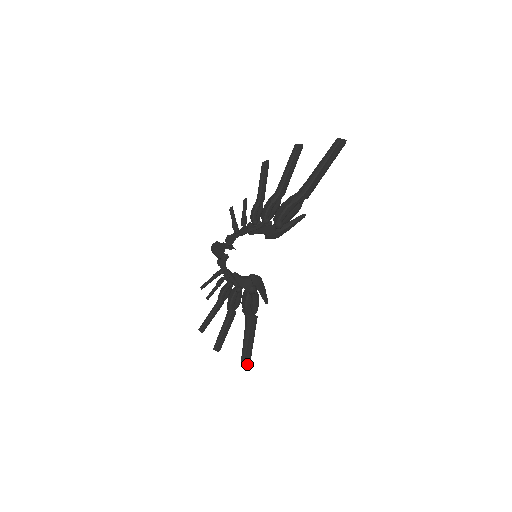
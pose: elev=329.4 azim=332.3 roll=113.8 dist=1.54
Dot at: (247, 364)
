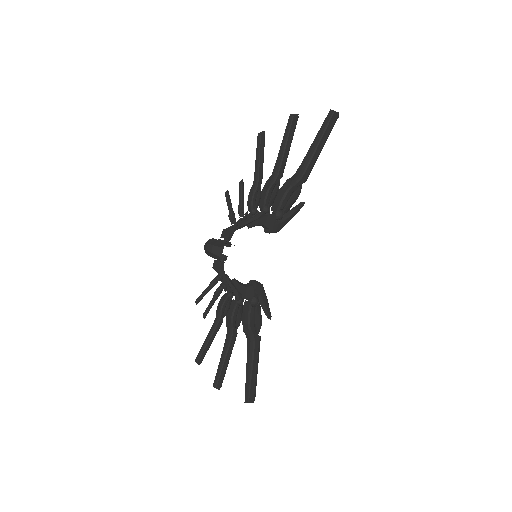
Dot at: (252, 402)
